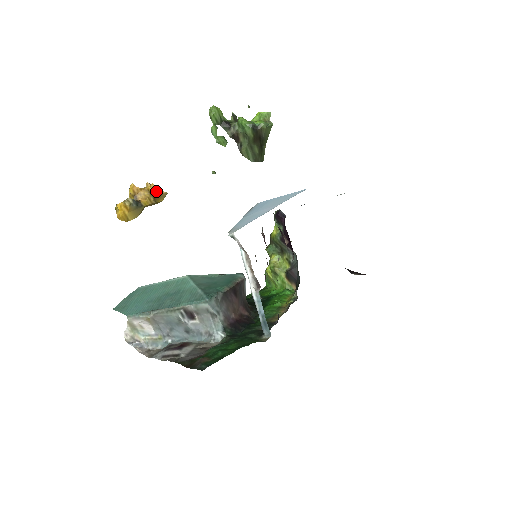
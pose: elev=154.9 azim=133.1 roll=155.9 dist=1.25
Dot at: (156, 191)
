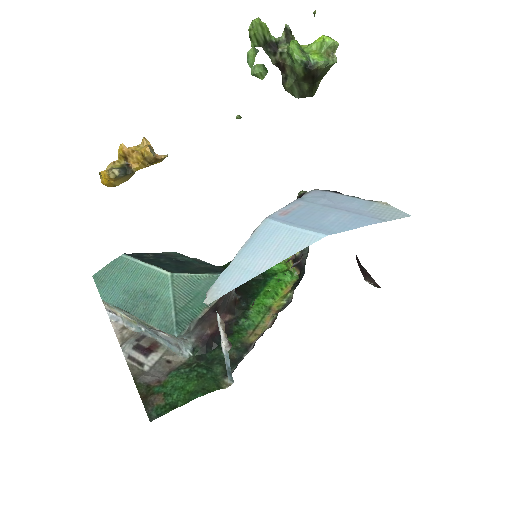
Dot at: (152, 157)
